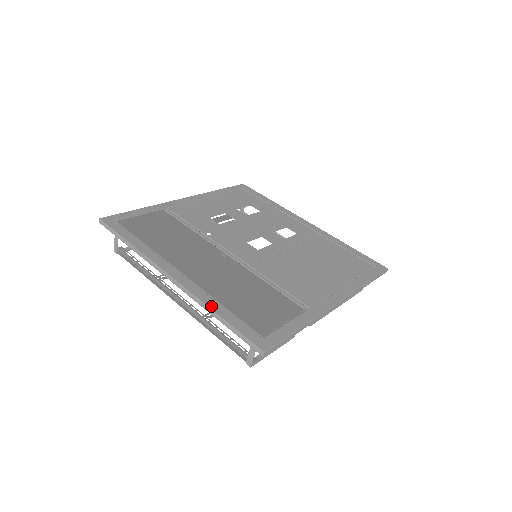
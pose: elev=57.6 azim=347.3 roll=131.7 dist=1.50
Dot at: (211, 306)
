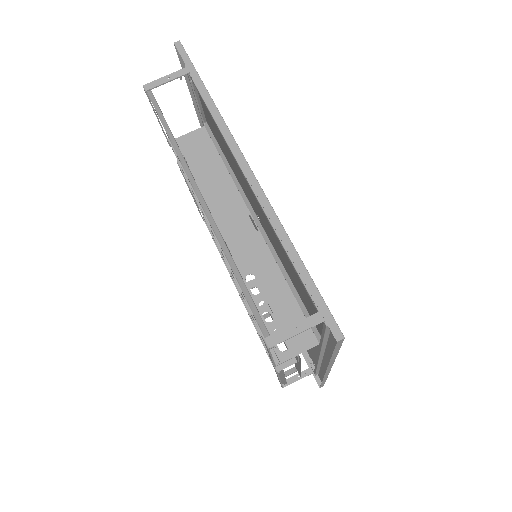
Dot at: occluded
